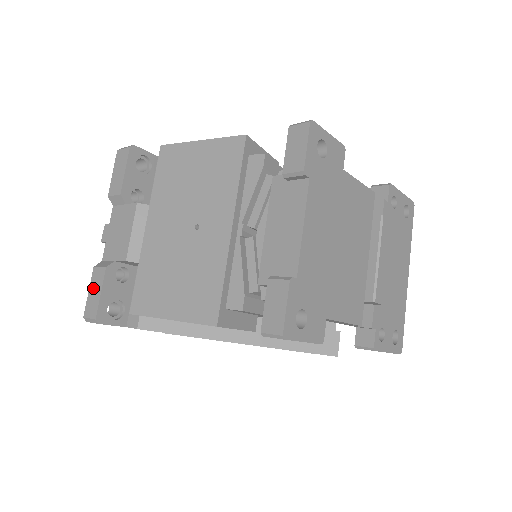
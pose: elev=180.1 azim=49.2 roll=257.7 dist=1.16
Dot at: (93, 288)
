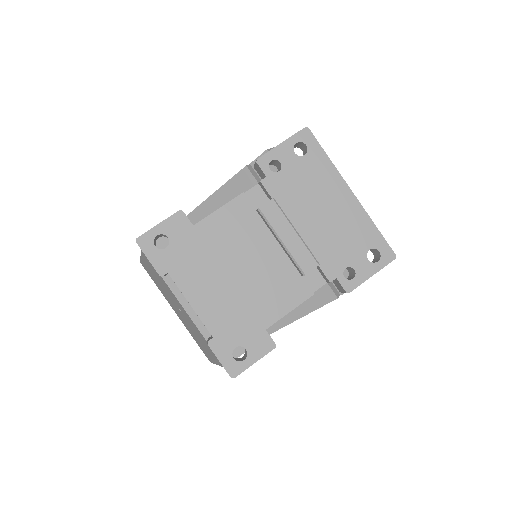
Dot at: occluded
